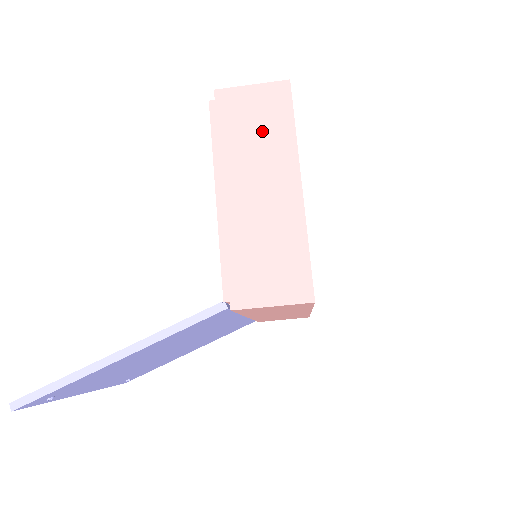
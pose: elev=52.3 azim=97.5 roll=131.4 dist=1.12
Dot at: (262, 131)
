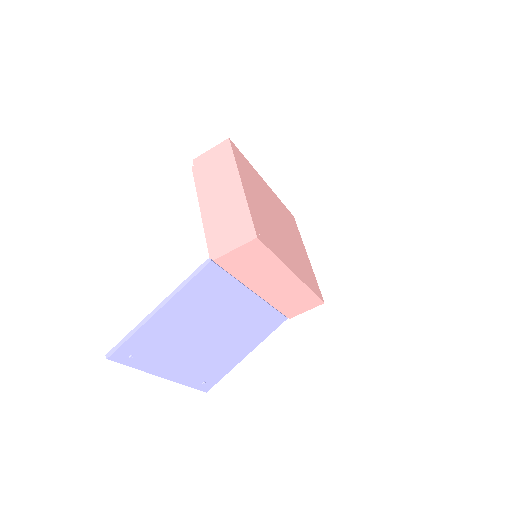
Dot at: (218, 167)
